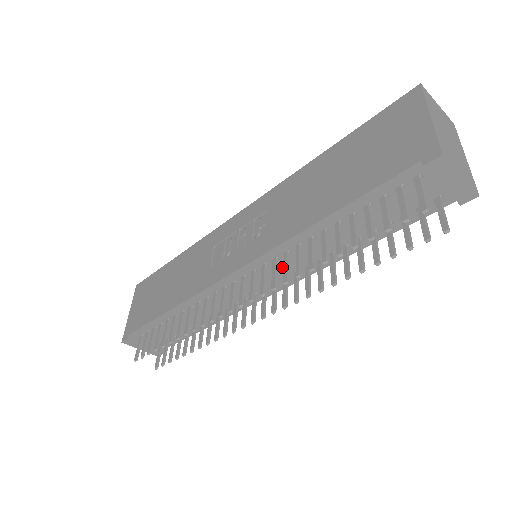
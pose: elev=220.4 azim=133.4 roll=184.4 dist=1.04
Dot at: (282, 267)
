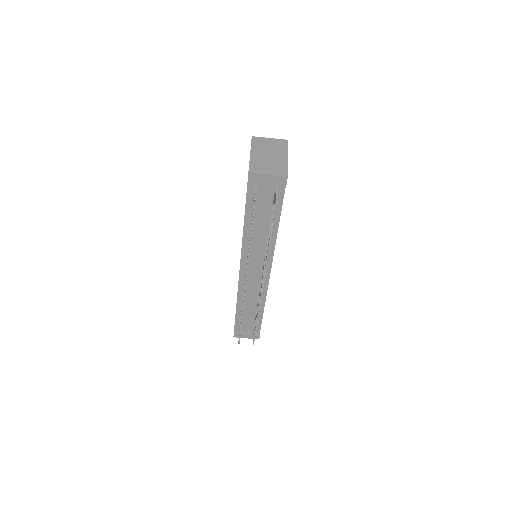
Dot at: (256, 256)
